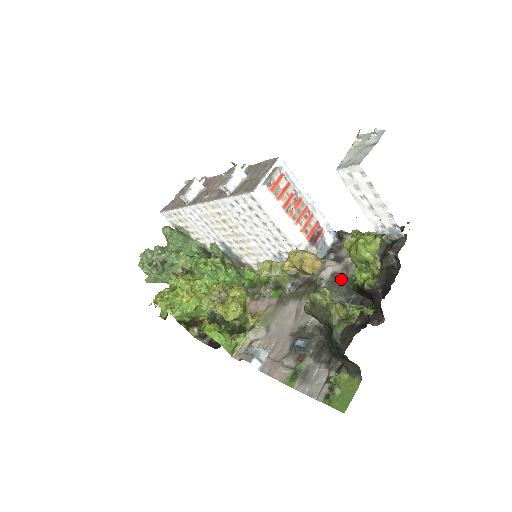
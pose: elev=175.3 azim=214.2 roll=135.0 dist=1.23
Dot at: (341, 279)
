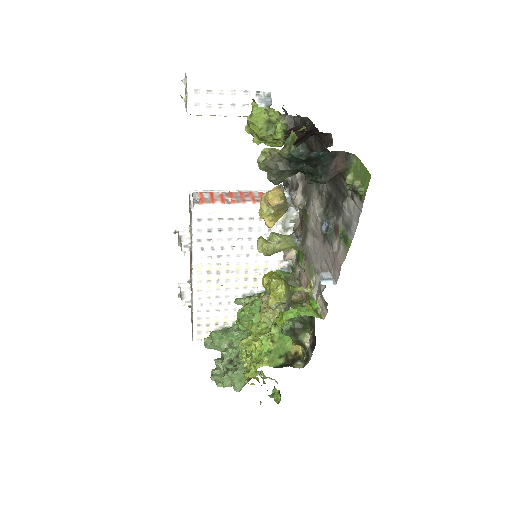
Dot at: (306, 184)
